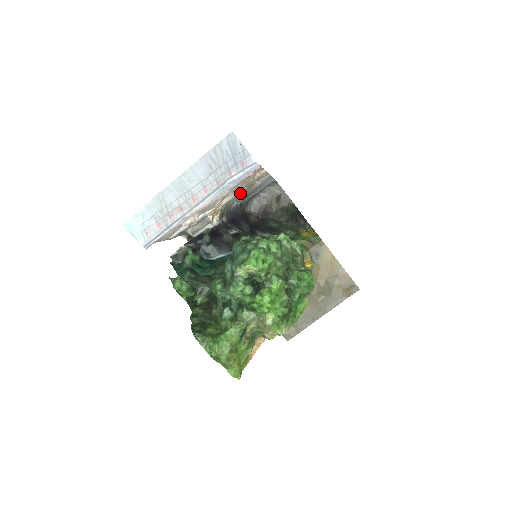
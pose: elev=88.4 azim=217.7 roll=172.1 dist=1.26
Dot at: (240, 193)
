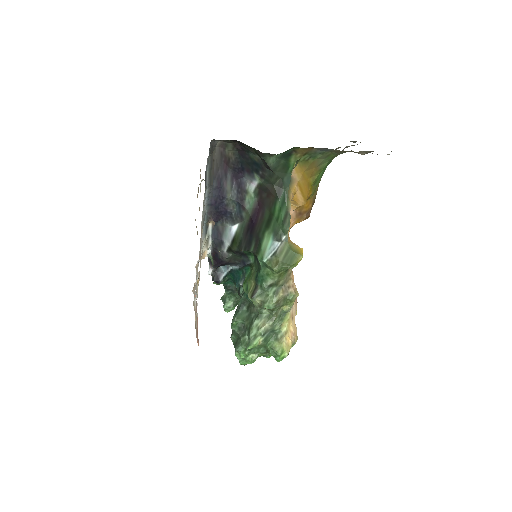
Dot at: occluded
